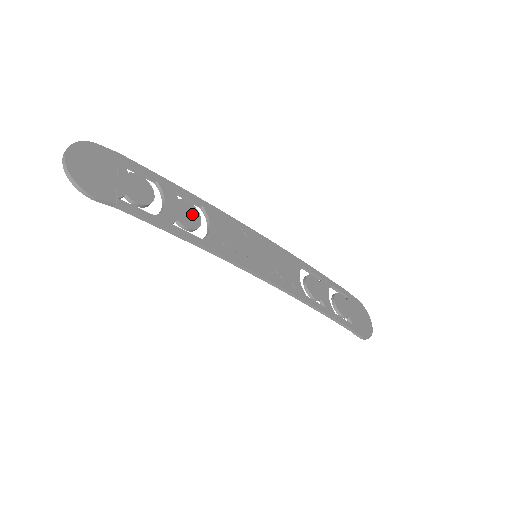
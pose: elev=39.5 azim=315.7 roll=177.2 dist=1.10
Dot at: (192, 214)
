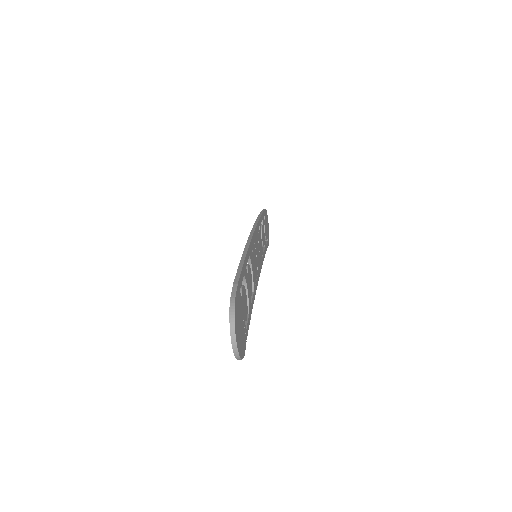
Dot at: (250, 276)
